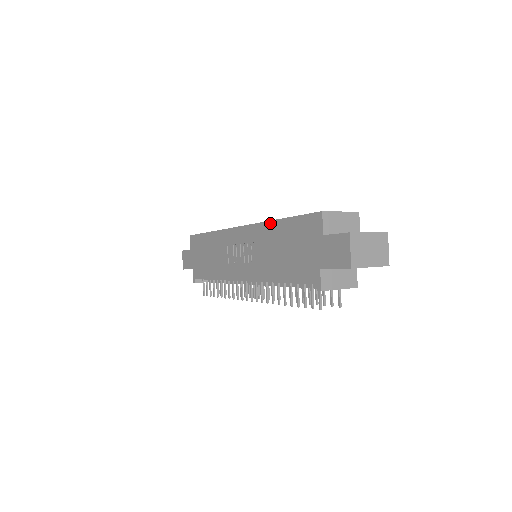
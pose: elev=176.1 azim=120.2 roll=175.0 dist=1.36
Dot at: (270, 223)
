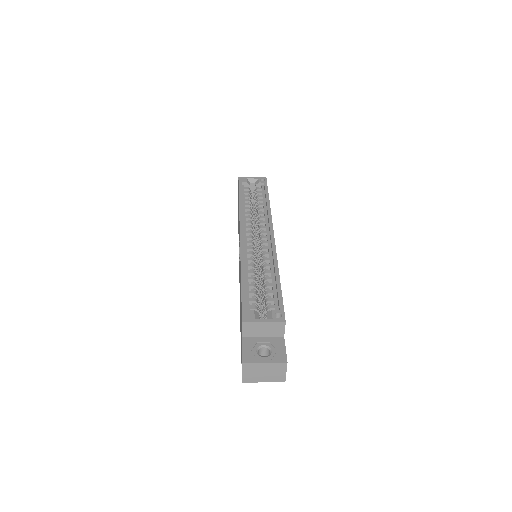
Dot at: occluded
